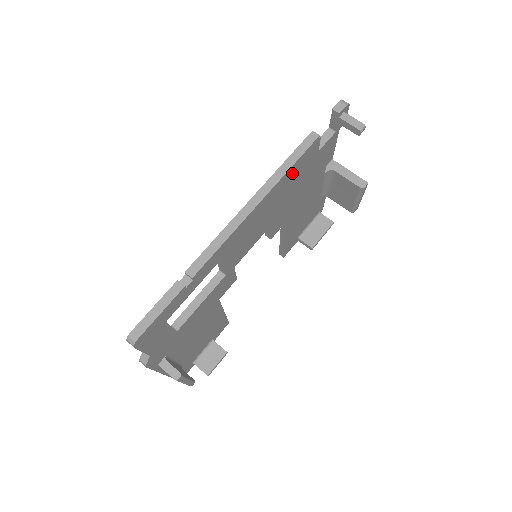
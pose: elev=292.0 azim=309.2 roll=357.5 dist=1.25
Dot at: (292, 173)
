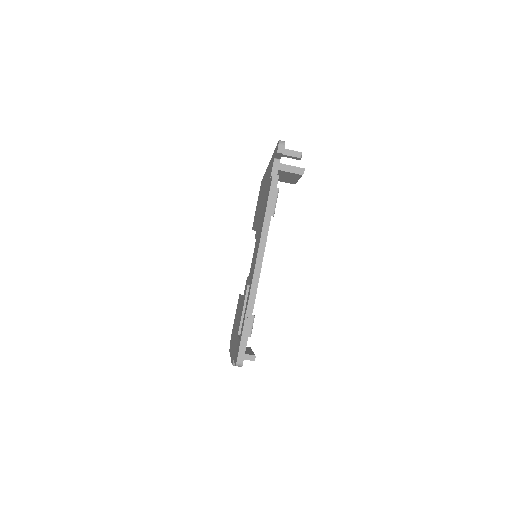
Dot at: occluded
